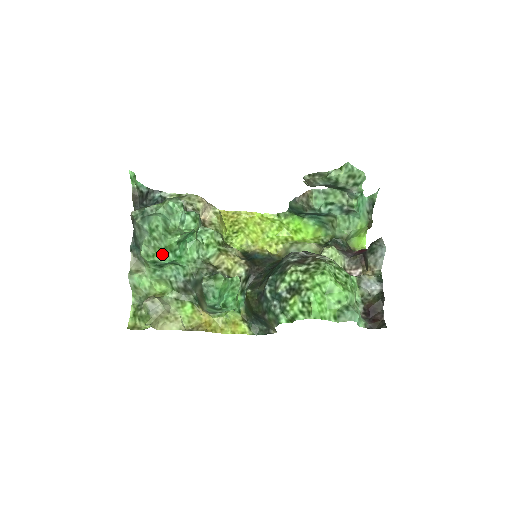
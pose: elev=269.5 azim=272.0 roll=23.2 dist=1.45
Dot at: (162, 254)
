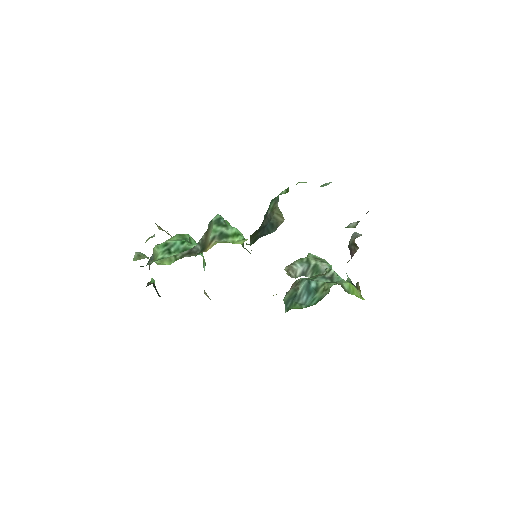
Dot at: (175, 239)
